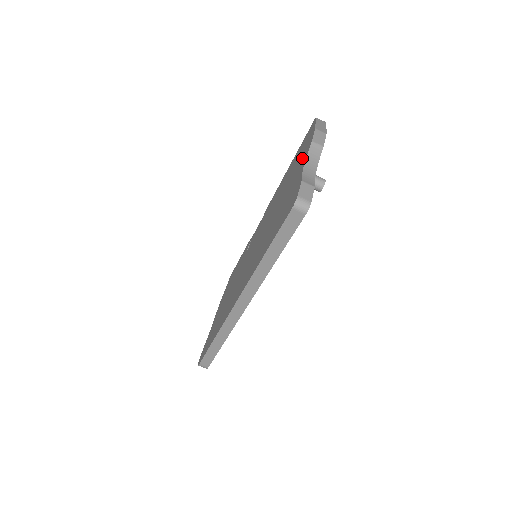
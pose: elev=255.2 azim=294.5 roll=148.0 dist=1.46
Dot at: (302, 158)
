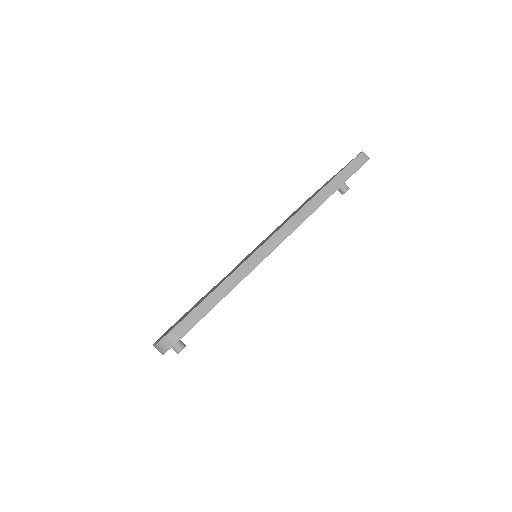
Dot at: occluded
